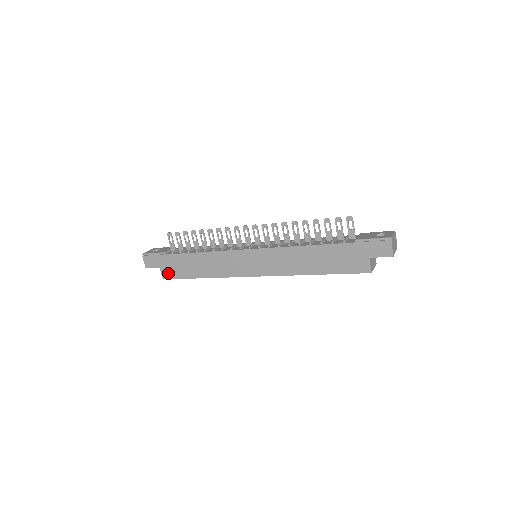
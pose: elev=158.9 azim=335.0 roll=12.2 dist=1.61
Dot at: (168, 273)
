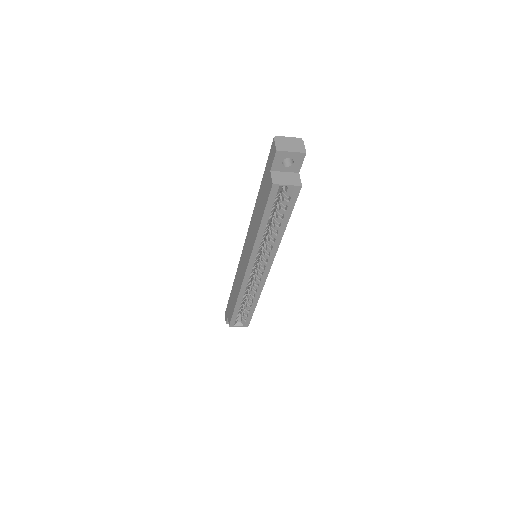
Dot at: occluded
